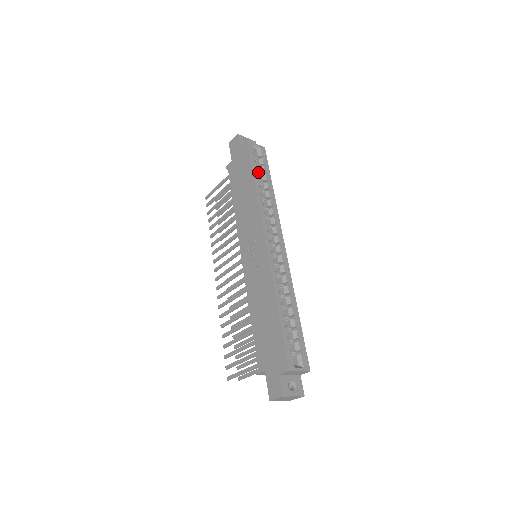
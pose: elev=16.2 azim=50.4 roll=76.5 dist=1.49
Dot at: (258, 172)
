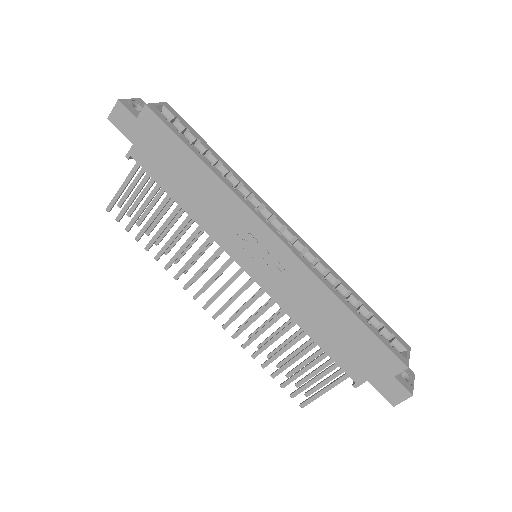
Dot at: occluded
